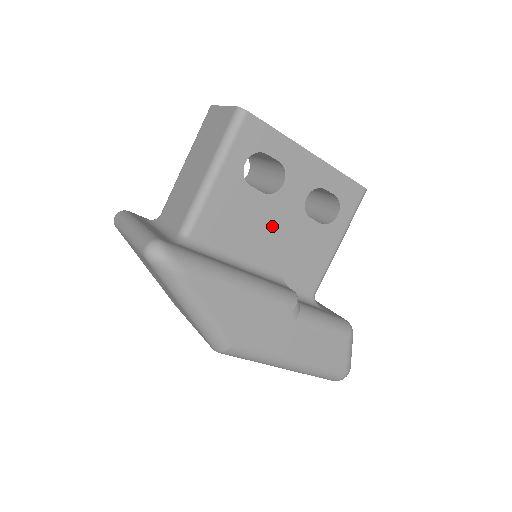
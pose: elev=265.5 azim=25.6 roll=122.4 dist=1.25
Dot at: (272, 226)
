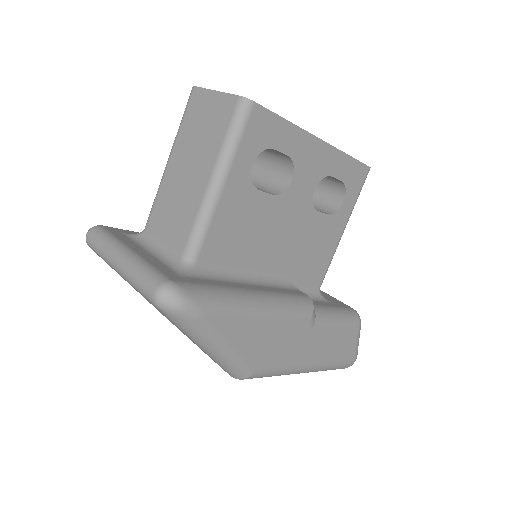
Dot at: (281, 229)
